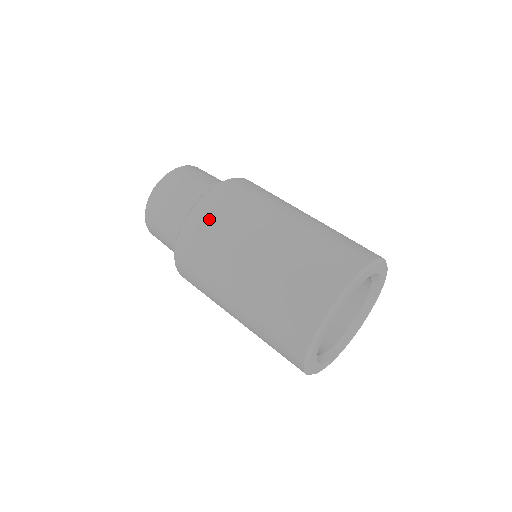
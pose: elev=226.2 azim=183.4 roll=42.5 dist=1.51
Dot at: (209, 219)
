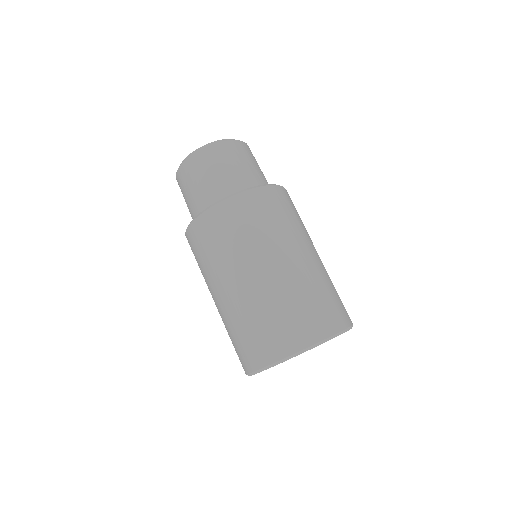
Dot at: (259, 209)
